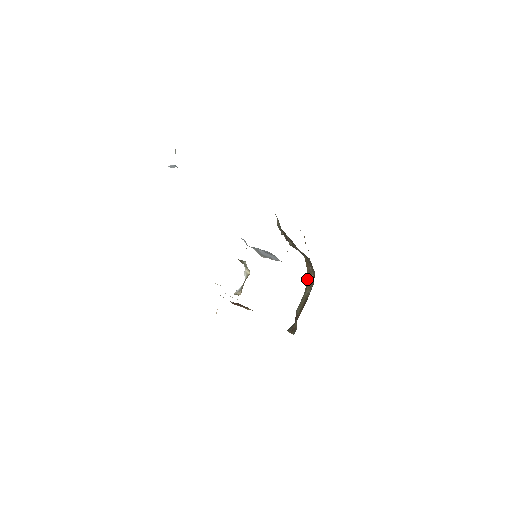
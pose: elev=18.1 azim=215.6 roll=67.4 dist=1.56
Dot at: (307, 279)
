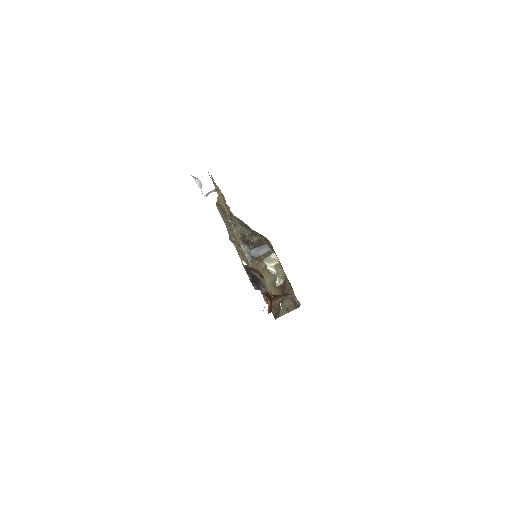
Dot at: occluded
